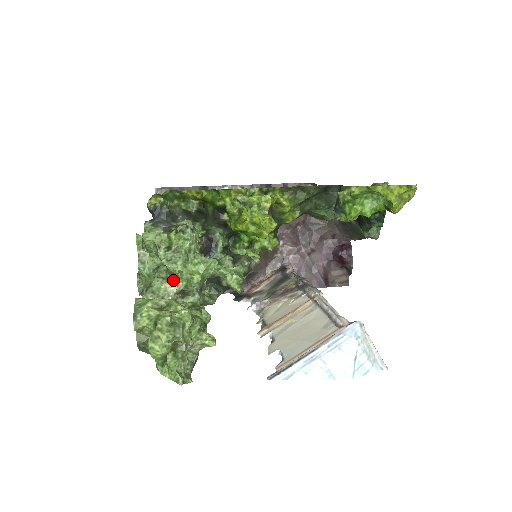
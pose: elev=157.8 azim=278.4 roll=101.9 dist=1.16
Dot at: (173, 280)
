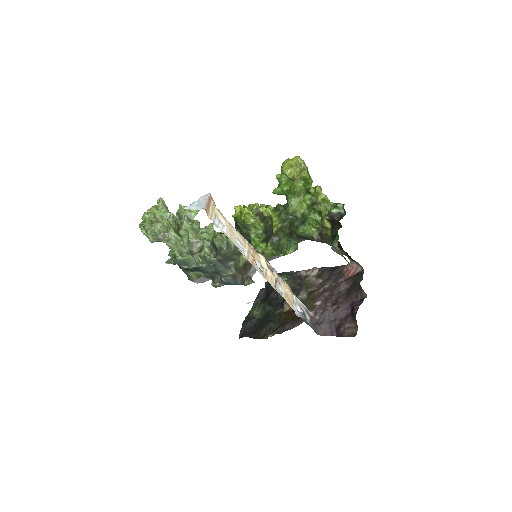
Dot at: (192, 231)
